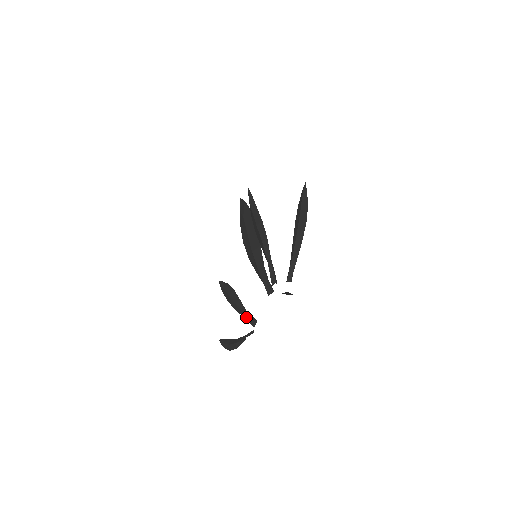
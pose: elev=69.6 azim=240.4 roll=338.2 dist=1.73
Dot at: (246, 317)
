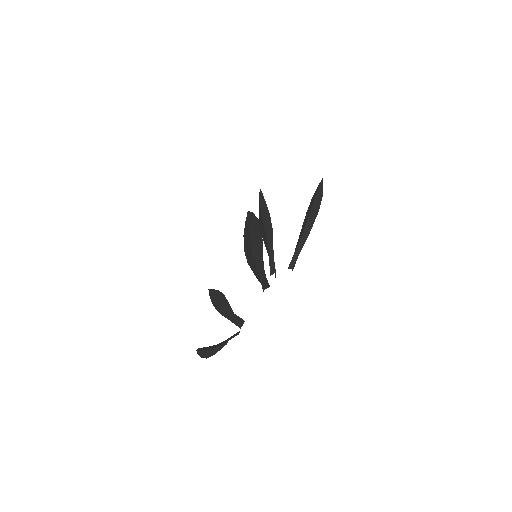
Dot at: (233, 319)
